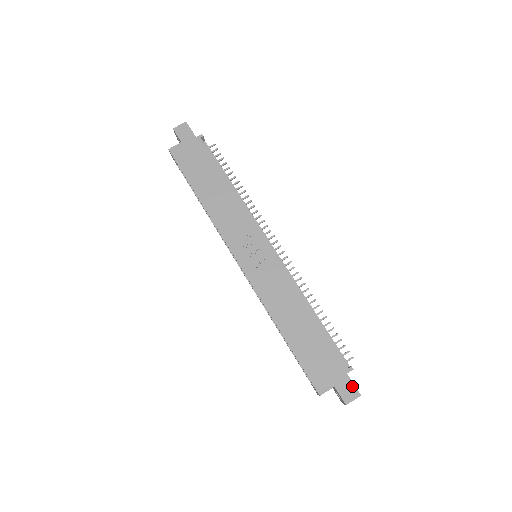
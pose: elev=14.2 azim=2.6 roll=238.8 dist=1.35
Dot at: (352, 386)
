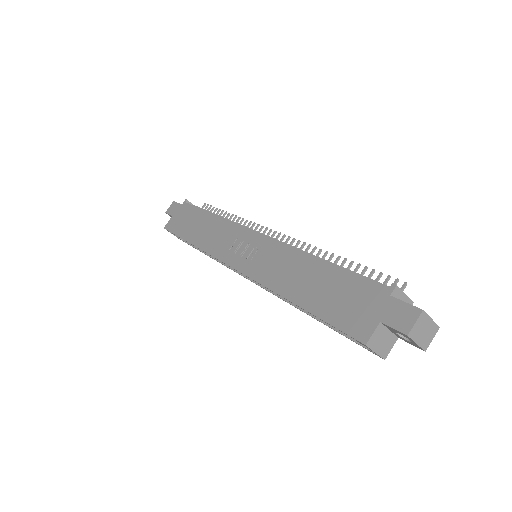
Dot at: (404, 306)
